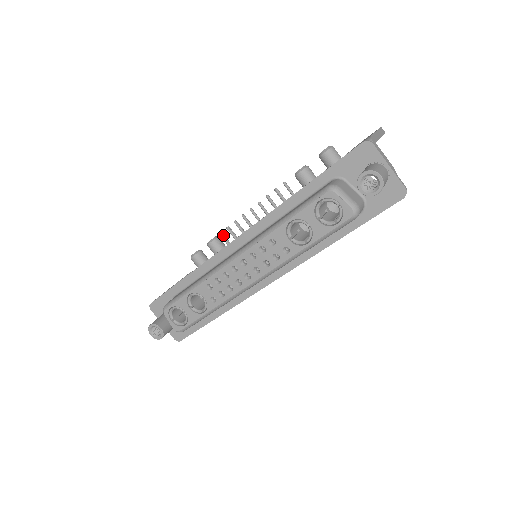
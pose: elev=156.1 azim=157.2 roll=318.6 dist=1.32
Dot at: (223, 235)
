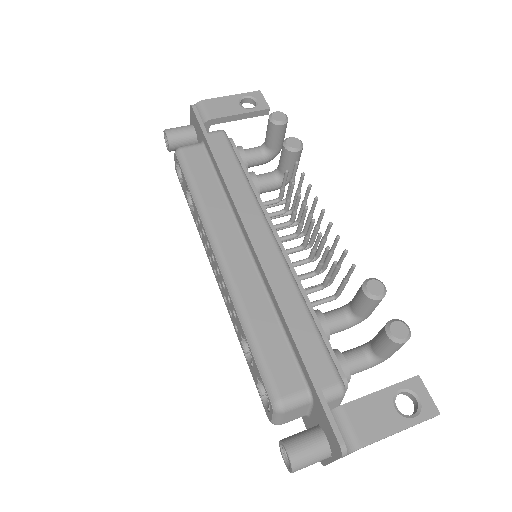
Dot at: (296, 166)
